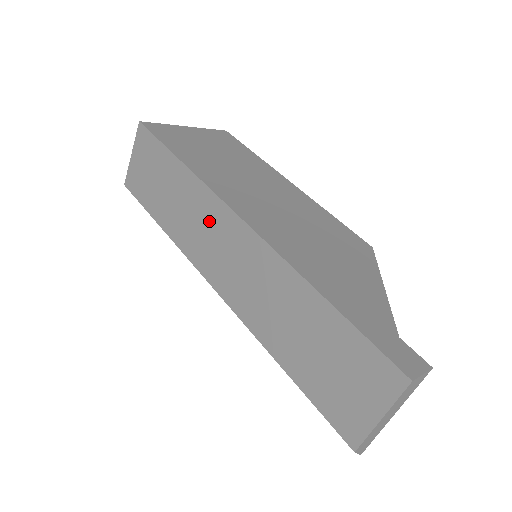
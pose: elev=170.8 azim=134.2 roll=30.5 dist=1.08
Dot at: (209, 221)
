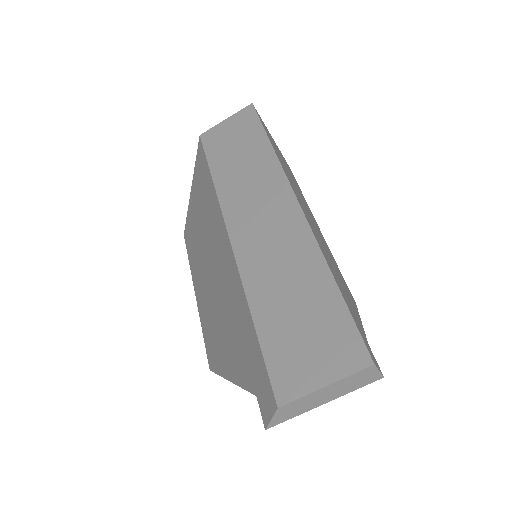
Dot at: (264, 189)
